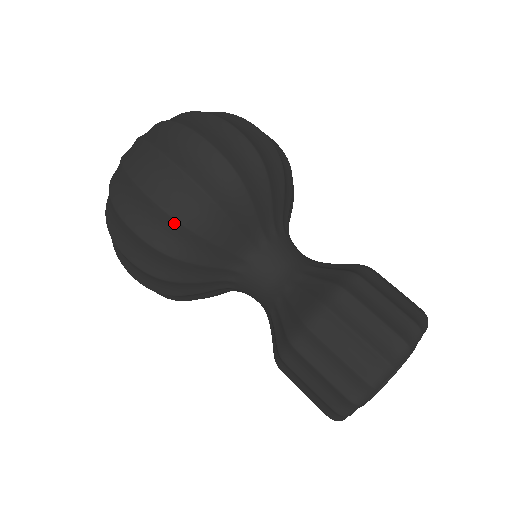
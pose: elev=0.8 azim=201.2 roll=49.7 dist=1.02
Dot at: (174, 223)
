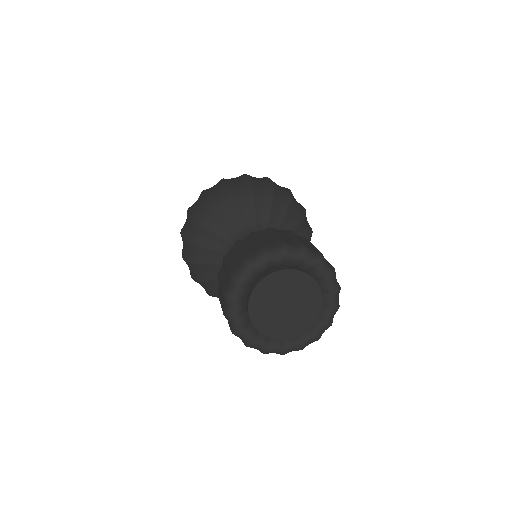
Dot at: (185, 241)
